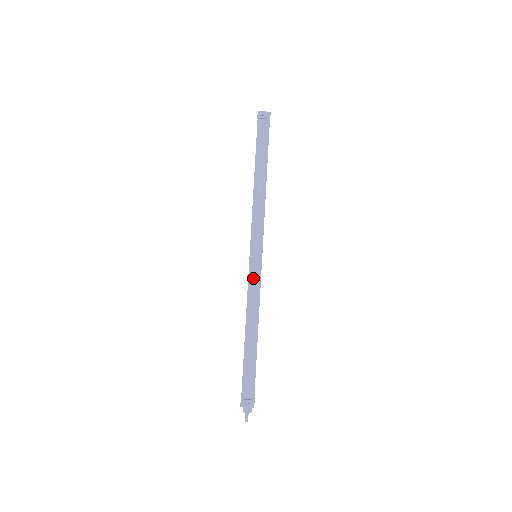
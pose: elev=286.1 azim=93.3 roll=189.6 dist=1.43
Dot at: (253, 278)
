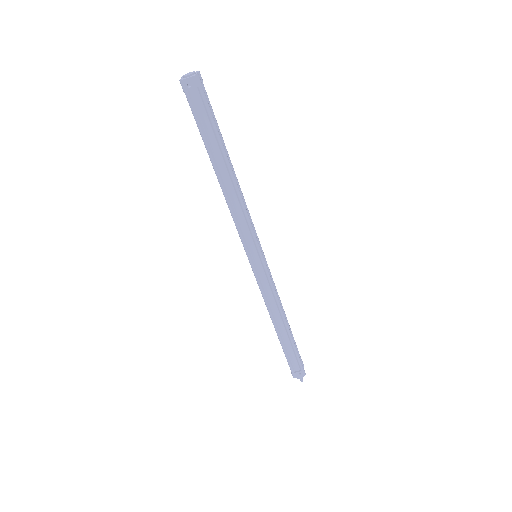
Dot at: (262, 281)
